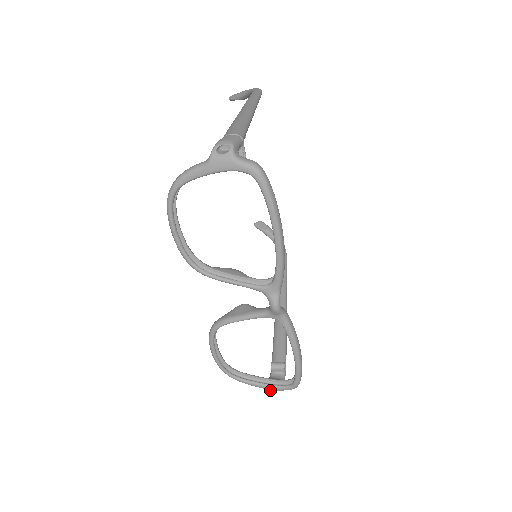
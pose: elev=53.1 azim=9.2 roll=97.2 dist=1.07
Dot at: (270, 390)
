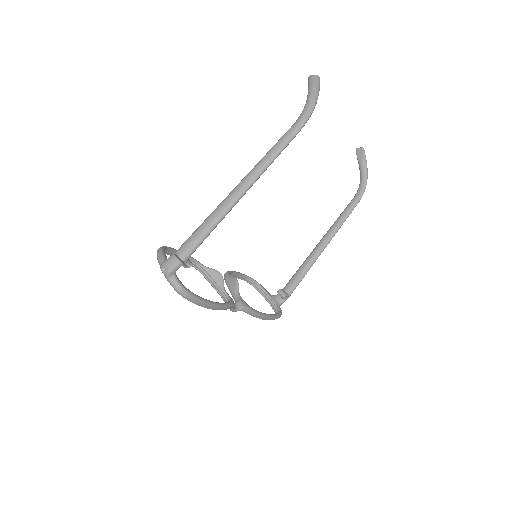
Dot at: occluded
